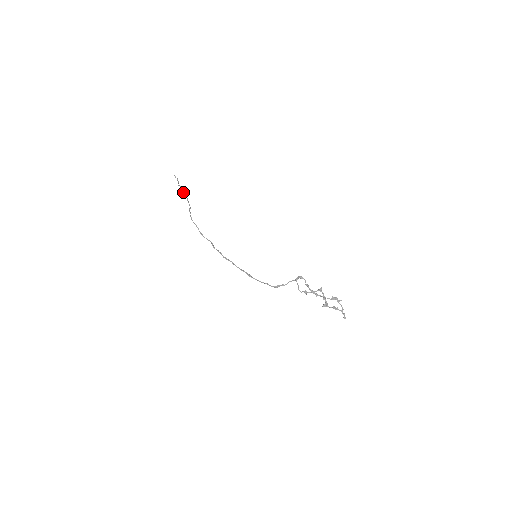
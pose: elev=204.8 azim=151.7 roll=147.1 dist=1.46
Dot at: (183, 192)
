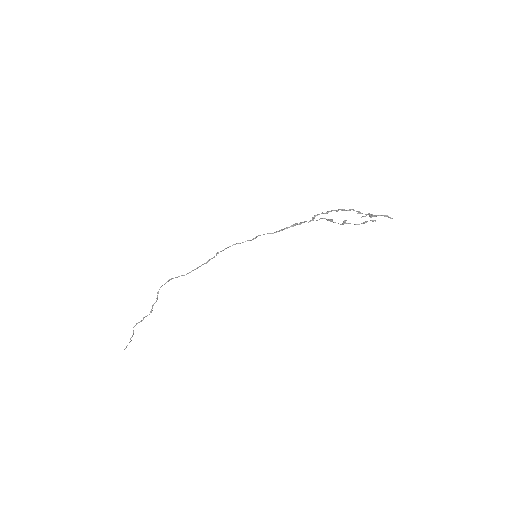
Dot at: (143, 317)
